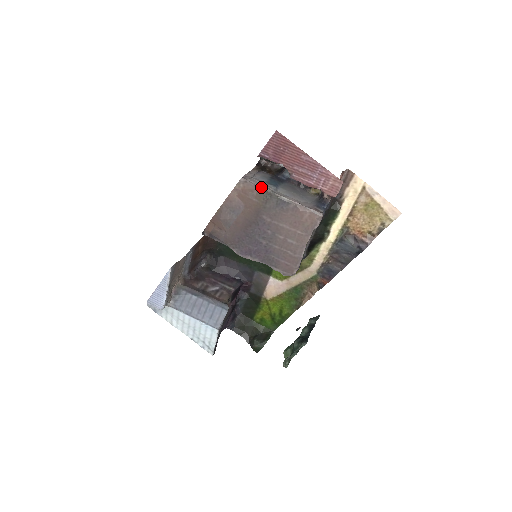
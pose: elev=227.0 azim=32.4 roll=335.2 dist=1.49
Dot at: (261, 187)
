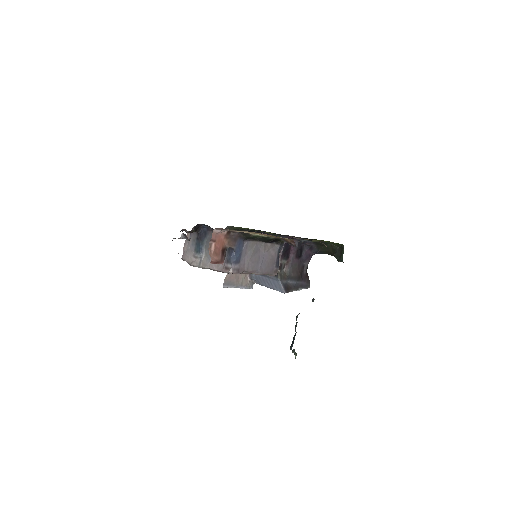
Dot at: occluded
